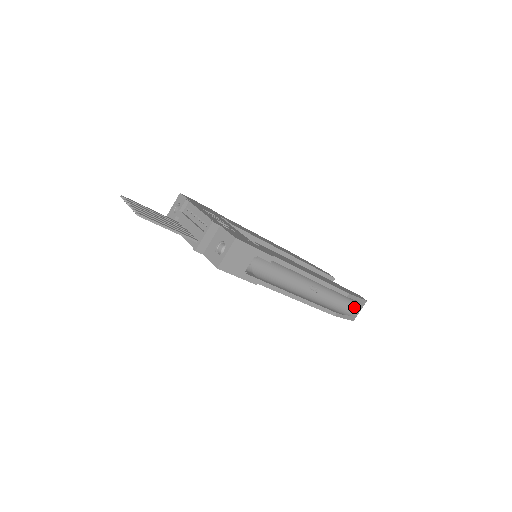
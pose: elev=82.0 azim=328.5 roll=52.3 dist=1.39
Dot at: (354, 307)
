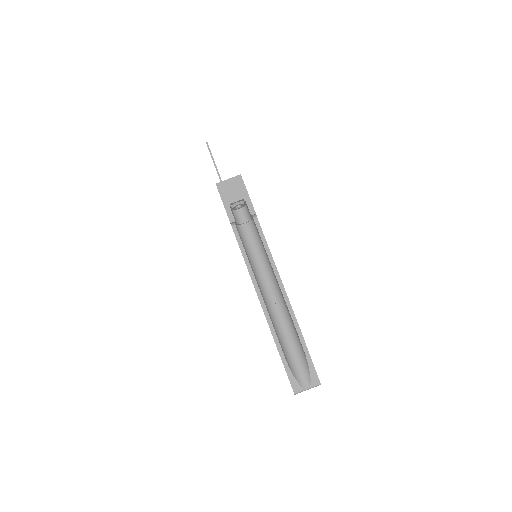
Dot at: (303, 375)
